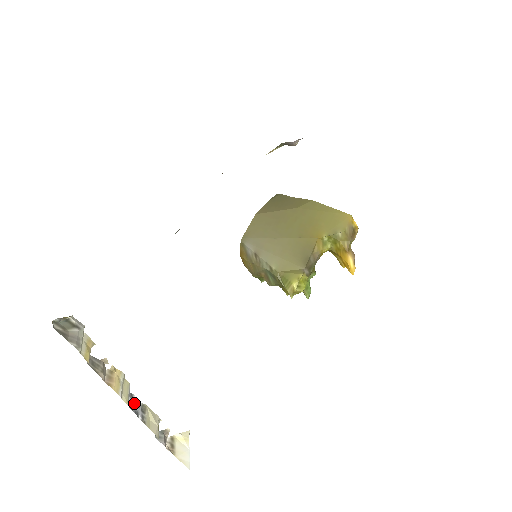
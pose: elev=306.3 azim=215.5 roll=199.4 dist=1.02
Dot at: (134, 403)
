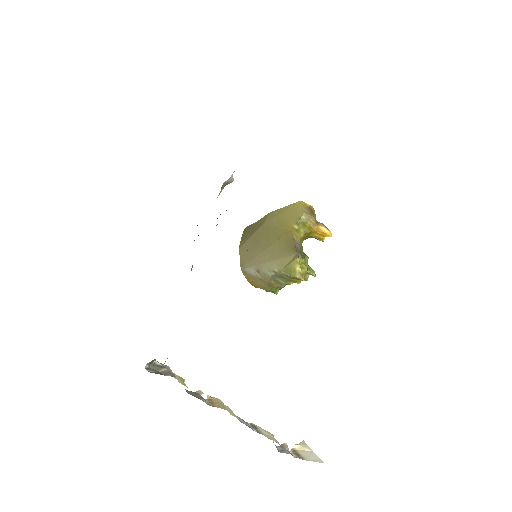
Dot at: (243, 421)
